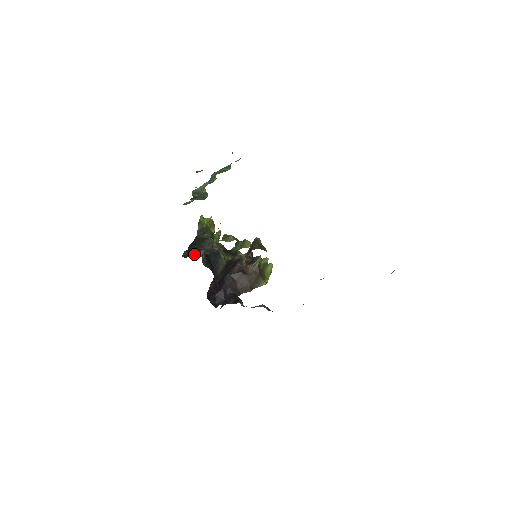
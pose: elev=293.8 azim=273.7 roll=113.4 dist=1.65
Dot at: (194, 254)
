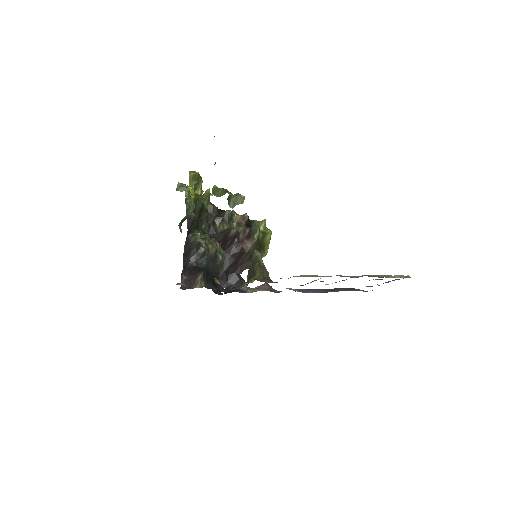
Dot at: (193, 279)
